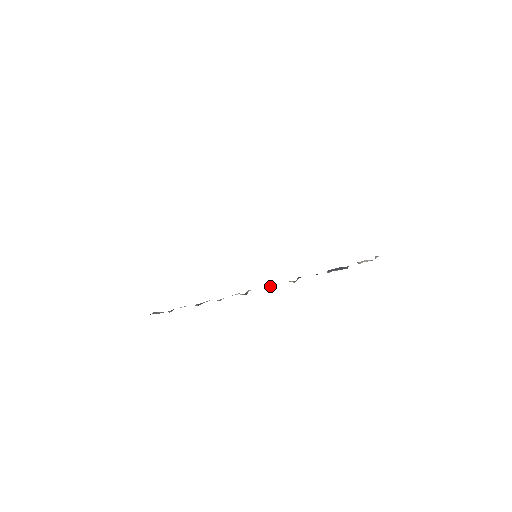
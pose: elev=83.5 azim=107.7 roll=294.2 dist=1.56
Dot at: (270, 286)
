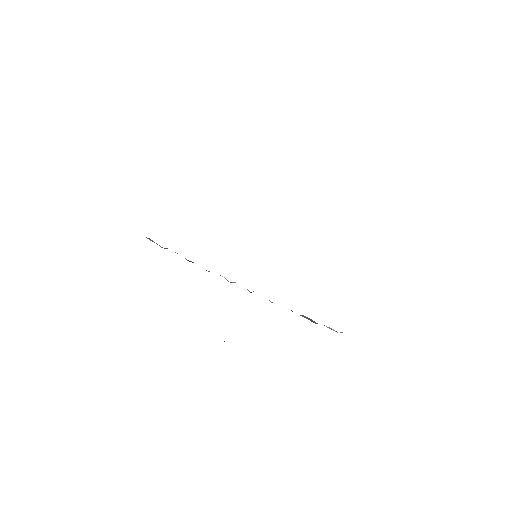
Dot at: (253, 291)
